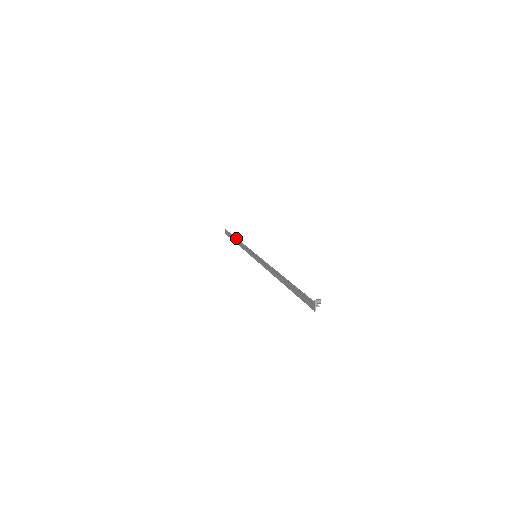
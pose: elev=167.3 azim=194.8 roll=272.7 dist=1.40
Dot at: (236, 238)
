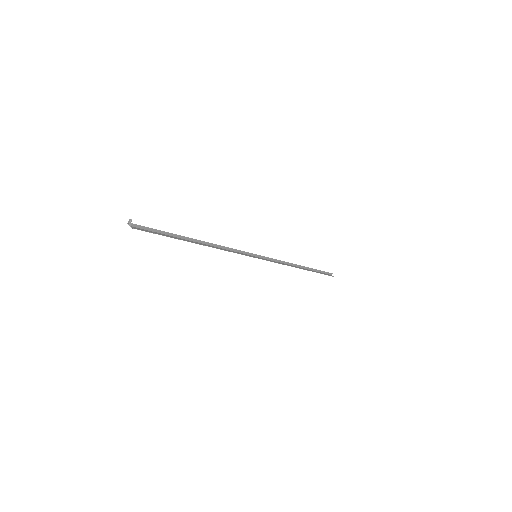
Dot at: (300, 267)
